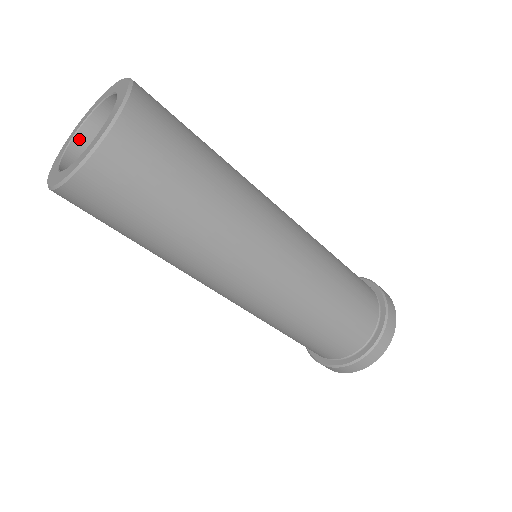
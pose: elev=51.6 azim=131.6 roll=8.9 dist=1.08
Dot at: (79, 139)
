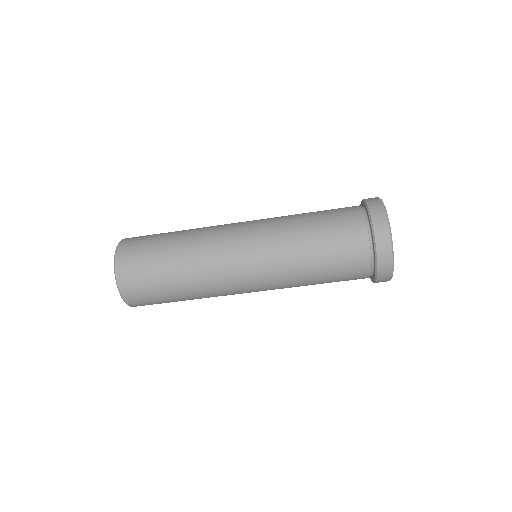
Dot at: occluded
